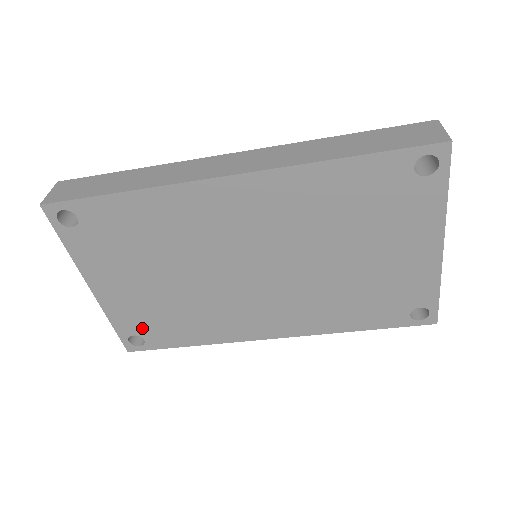
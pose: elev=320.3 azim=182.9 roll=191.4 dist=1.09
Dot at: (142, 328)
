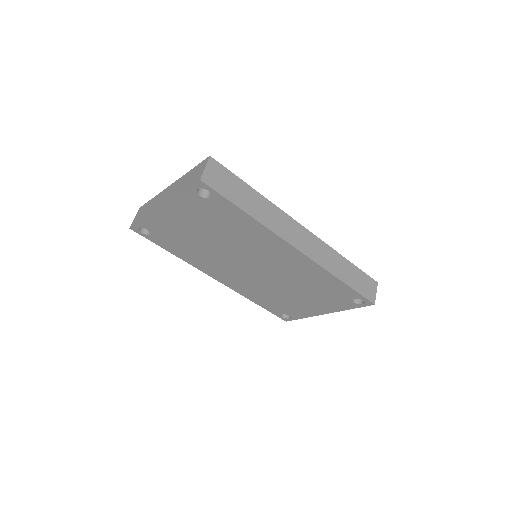
Dot at: (158, 232)
